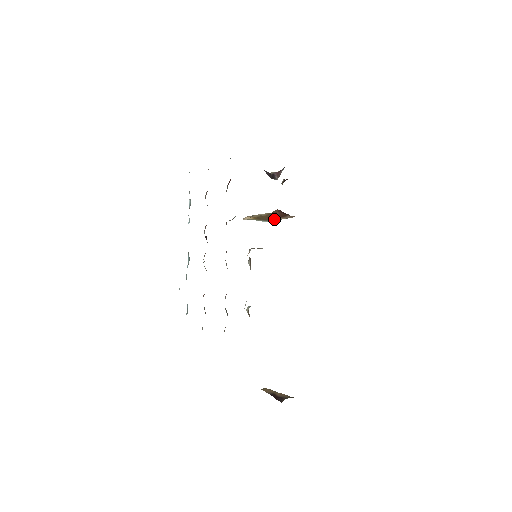
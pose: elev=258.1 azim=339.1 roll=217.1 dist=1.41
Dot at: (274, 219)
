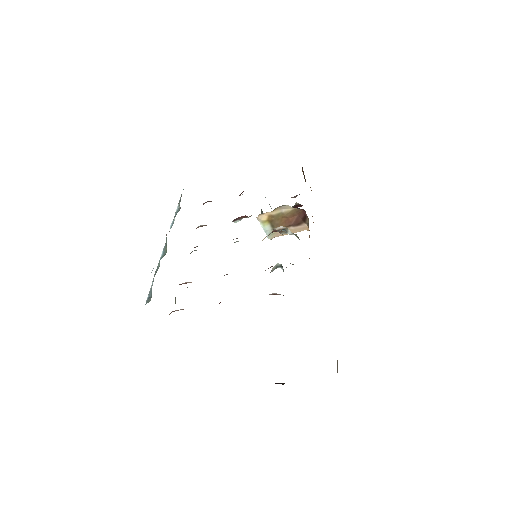
Dot at: occluded
